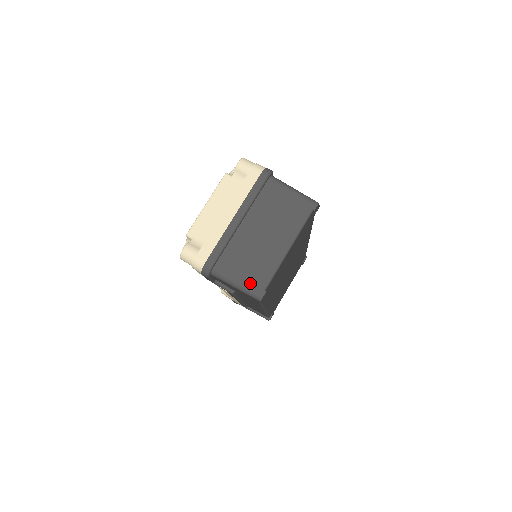
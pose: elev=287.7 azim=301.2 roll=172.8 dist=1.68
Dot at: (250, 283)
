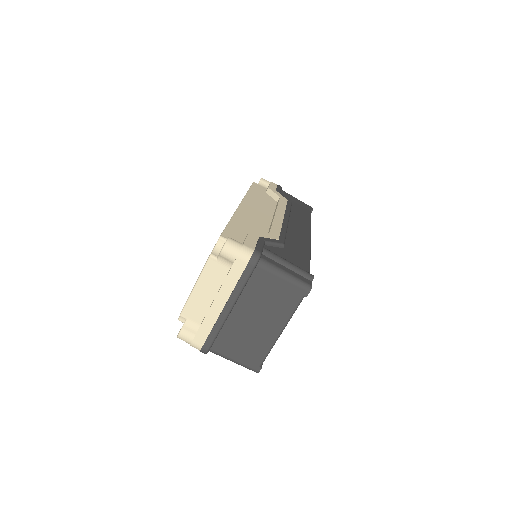
Dot at: (246, 361)
